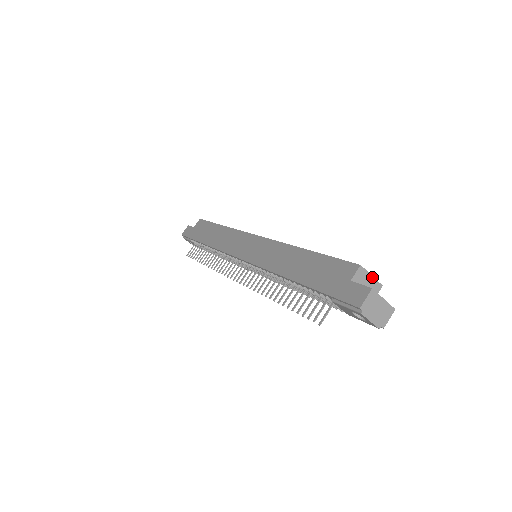
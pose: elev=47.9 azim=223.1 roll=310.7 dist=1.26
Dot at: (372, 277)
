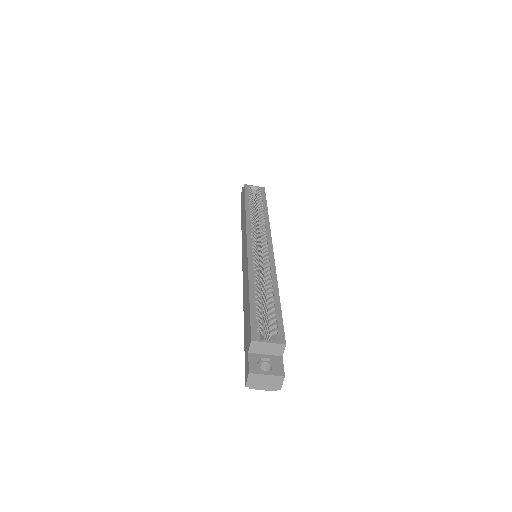
Dot at: (270, 343)
